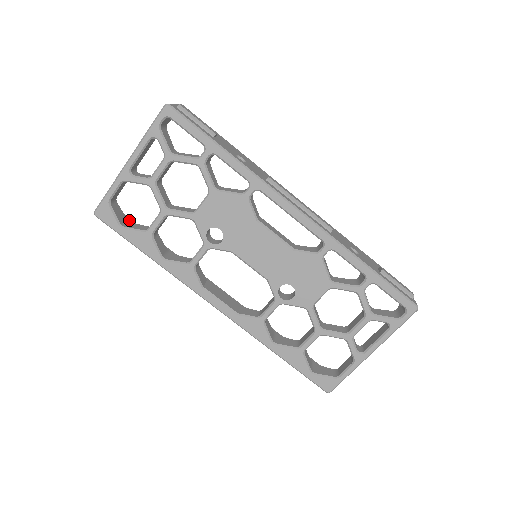
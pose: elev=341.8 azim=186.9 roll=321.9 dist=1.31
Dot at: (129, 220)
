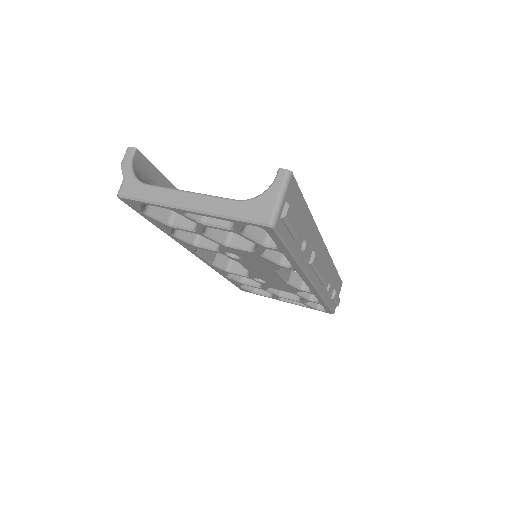
Dot at: (150, 168)
